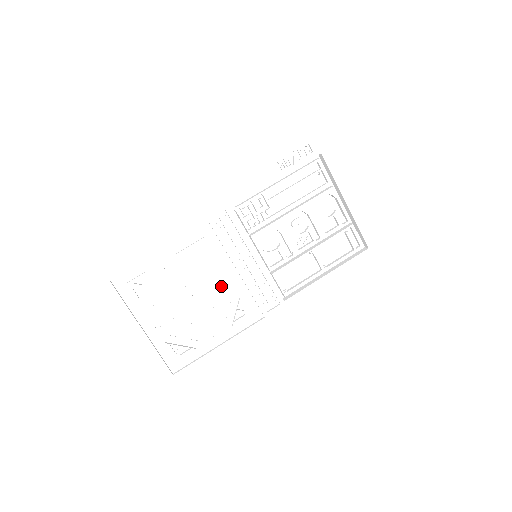
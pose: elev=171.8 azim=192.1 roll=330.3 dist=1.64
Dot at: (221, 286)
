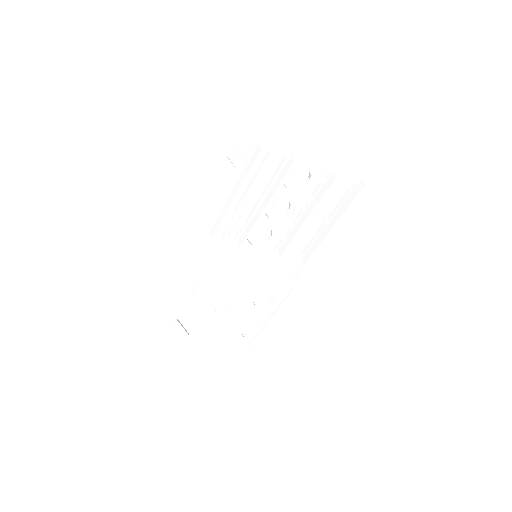
Dot at: (242, 292)
